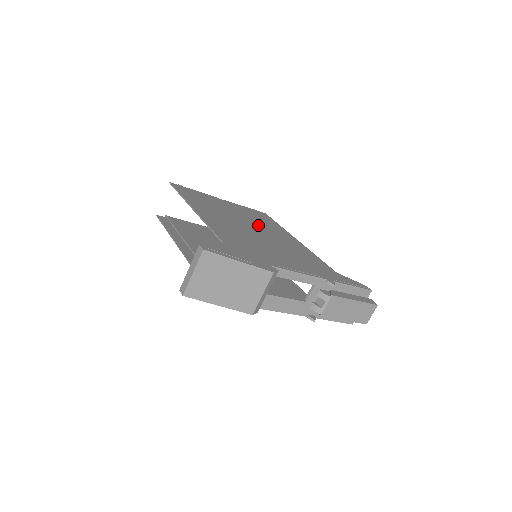
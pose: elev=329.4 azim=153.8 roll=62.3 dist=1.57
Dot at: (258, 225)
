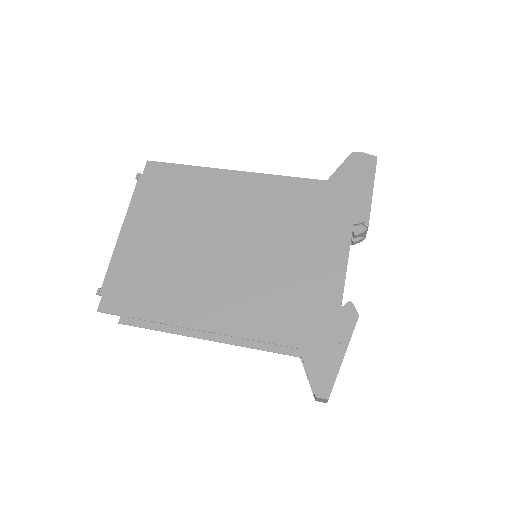
Dot at: (207, 223)
